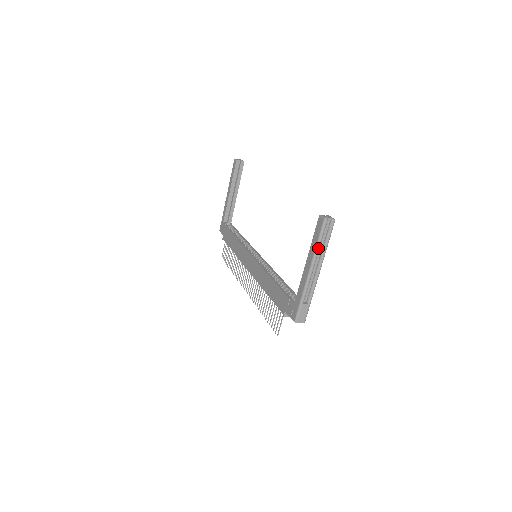
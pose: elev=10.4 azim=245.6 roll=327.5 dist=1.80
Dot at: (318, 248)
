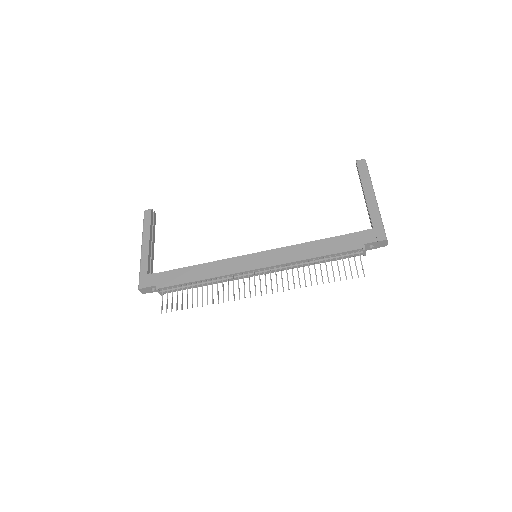
Dot at: occluded
